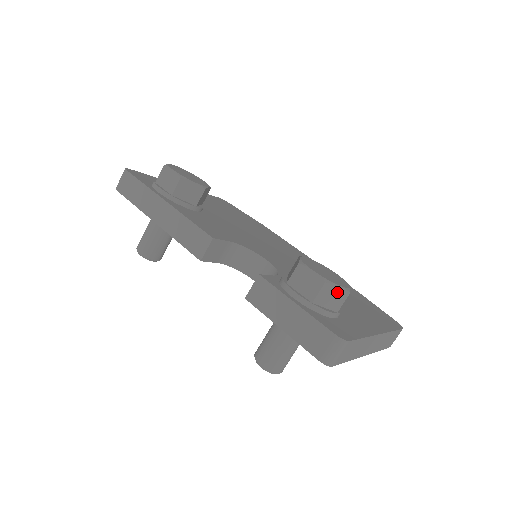
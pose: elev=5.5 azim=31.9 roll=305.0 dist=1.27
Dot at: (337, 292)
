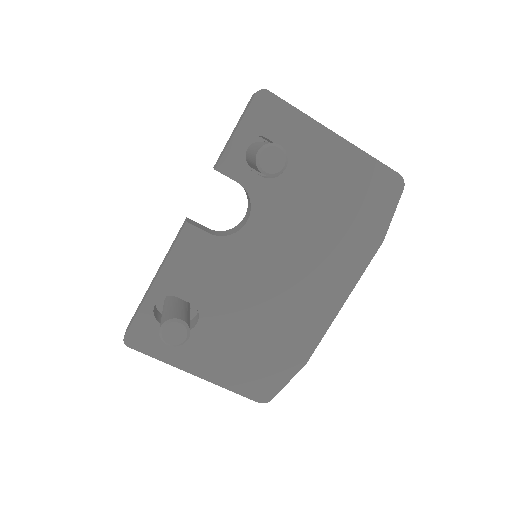
Dot at: occluded
